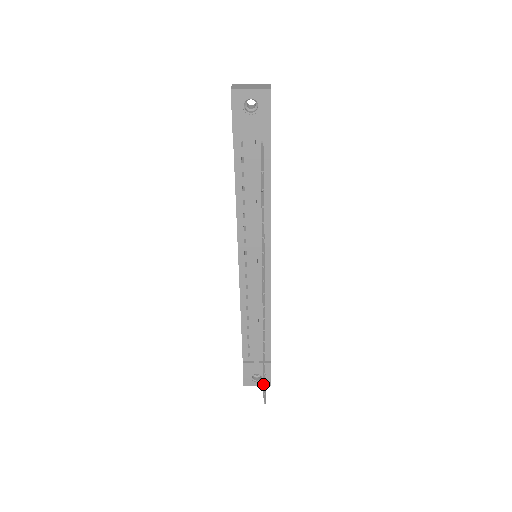
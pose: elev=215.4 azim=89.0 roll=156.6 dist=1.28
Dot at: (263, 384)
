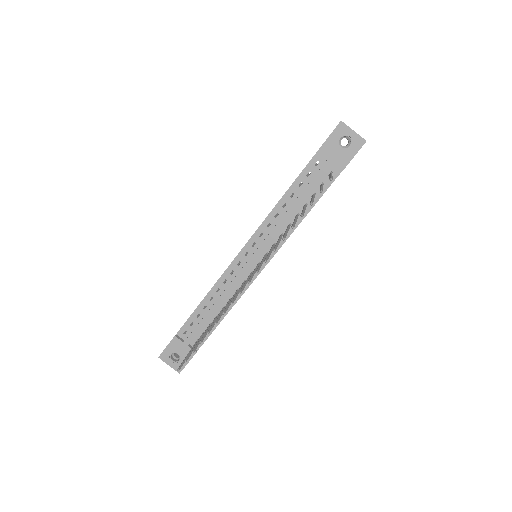
Dot at: (192, 351)
